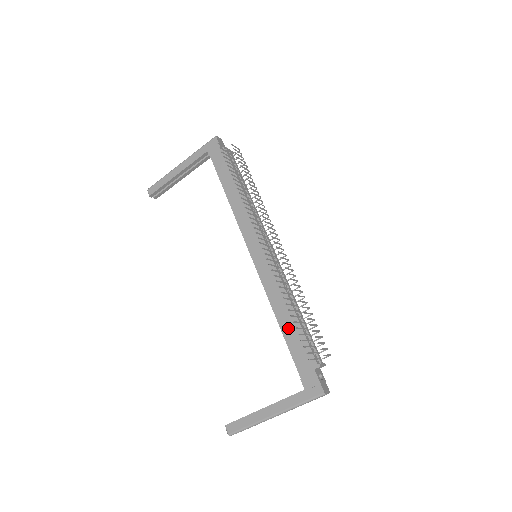
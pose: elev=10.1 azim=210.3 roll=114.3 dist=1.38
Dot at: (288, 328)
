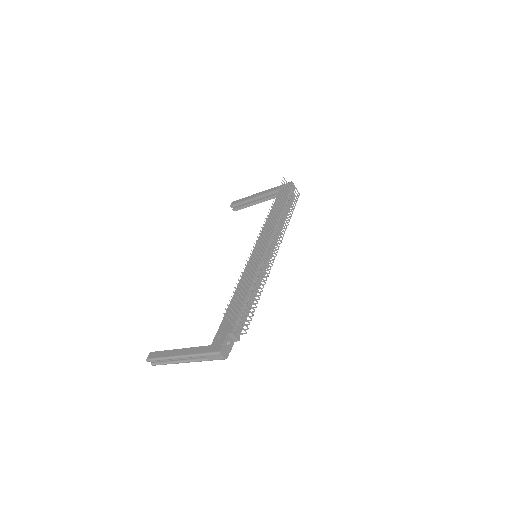
Dot at: (235, 302)
